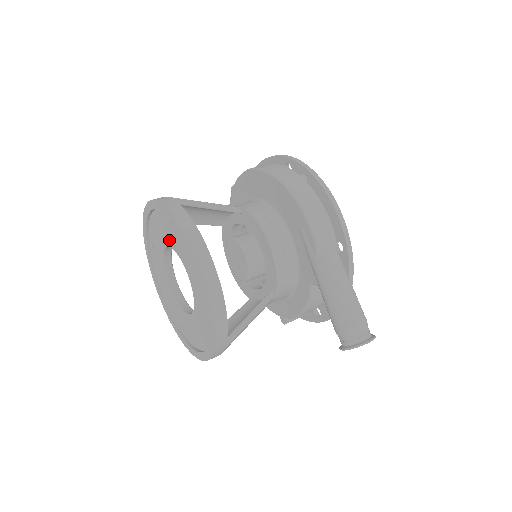
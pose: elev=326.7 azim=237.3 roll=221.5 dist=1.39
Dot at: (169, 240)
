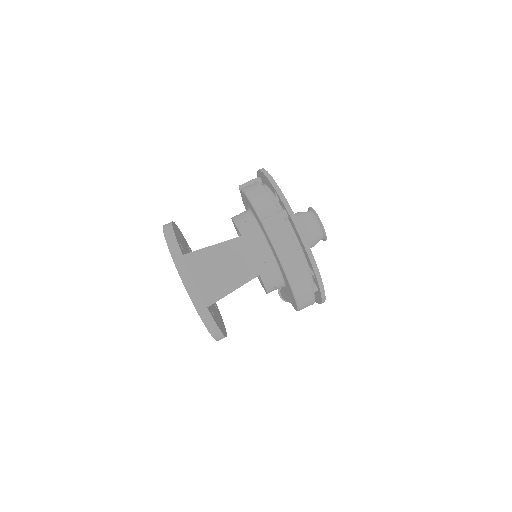
Dot at: occluded
